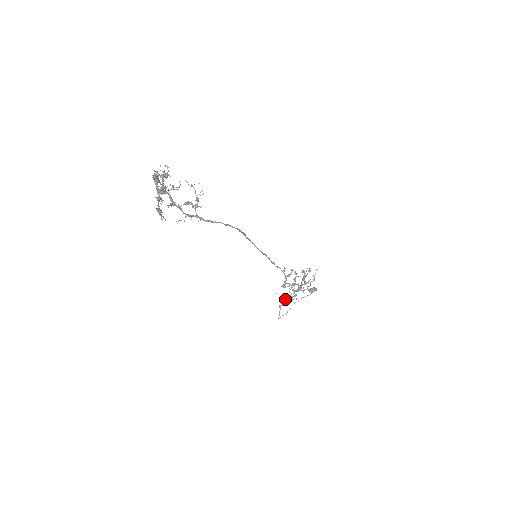
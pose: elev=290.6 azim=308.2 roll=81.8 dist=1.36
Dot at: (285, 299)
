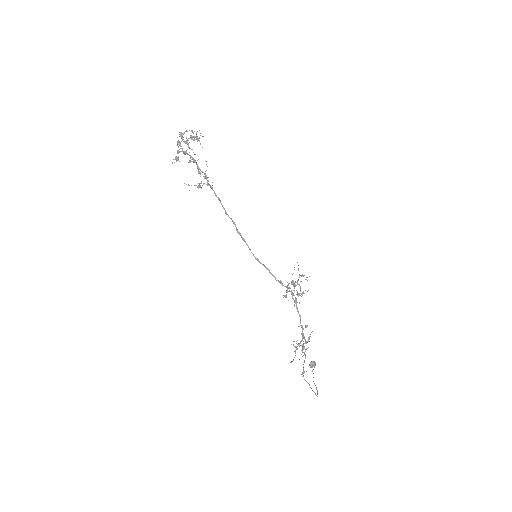
Dot at: (303, 334)
